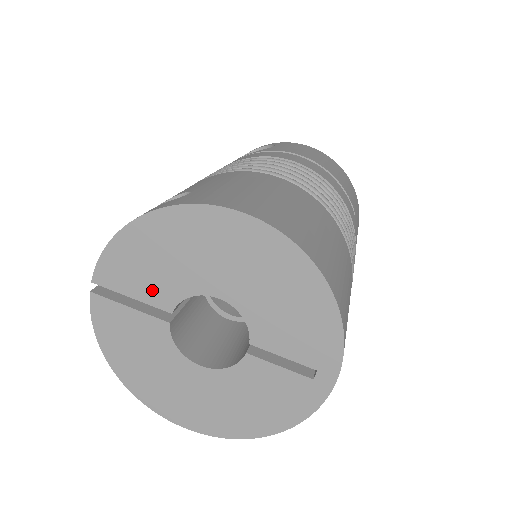
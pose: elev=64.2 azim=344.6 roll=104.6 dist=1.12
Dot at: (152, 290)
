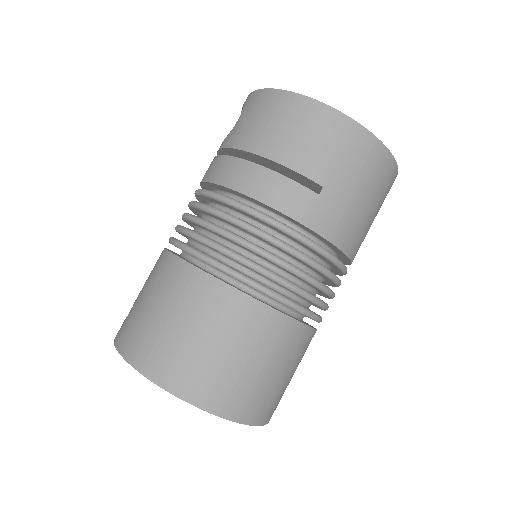
Dot at: occluded
